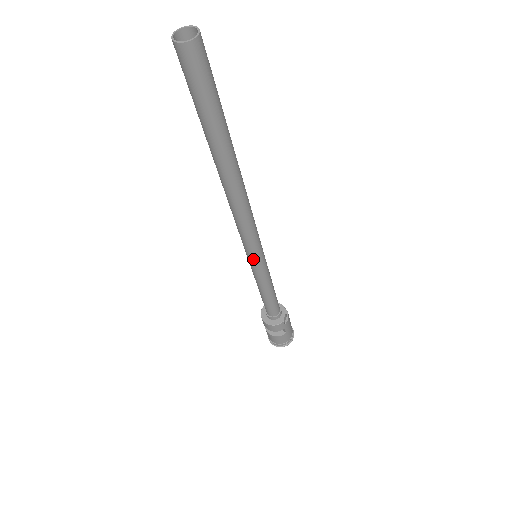
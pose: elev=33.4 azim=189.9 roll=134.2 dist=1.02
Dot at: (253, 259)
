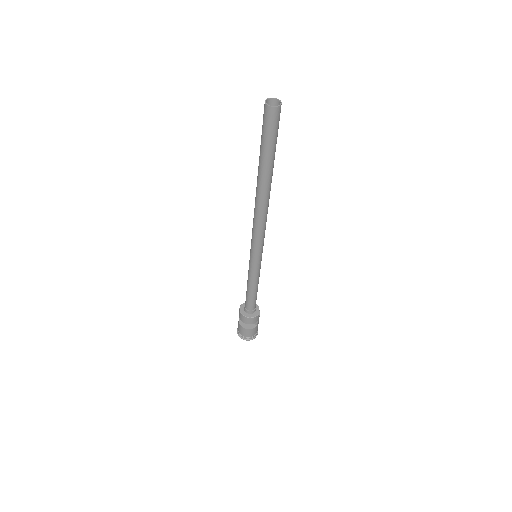
Dot at: (257, 257)
